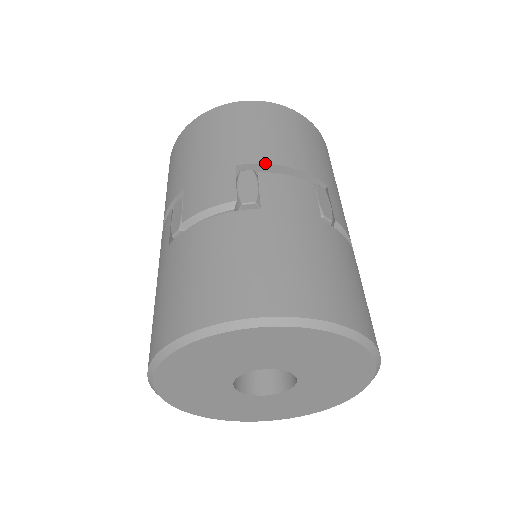
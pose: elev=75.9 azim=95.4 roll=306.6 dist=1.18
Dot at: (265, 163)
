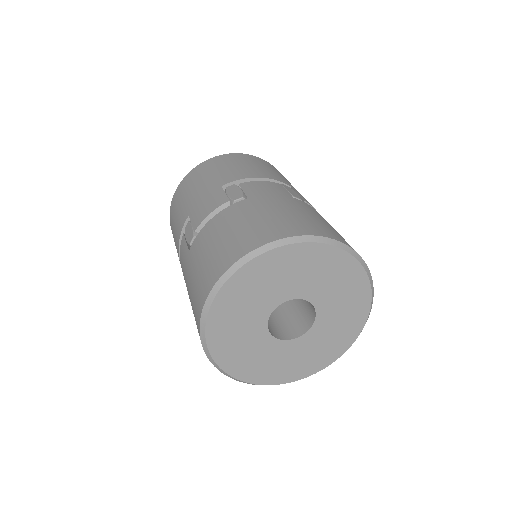
Dot at: (242, 179)
